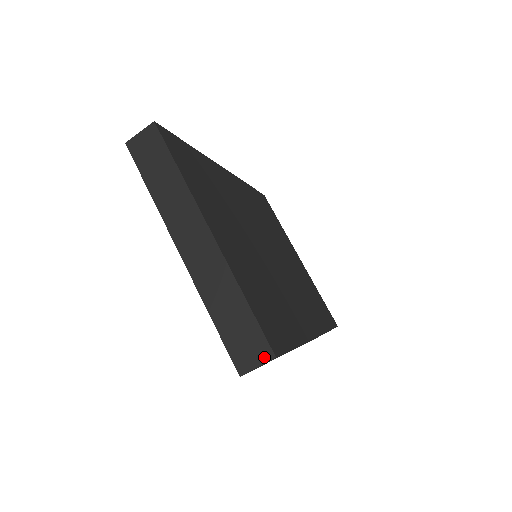
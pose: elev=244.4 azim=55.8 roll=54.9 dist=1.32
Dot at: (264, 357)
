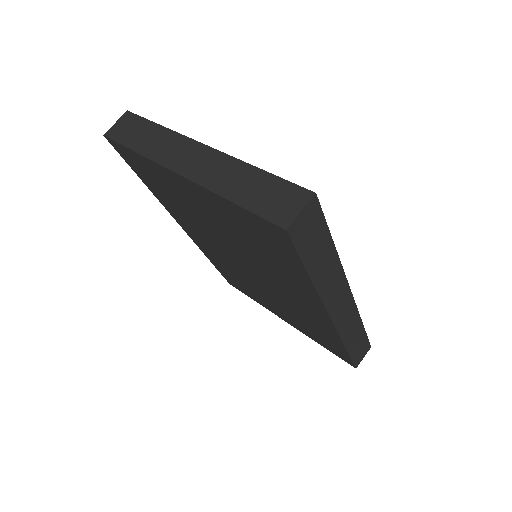
Dot at: (303, 200)
